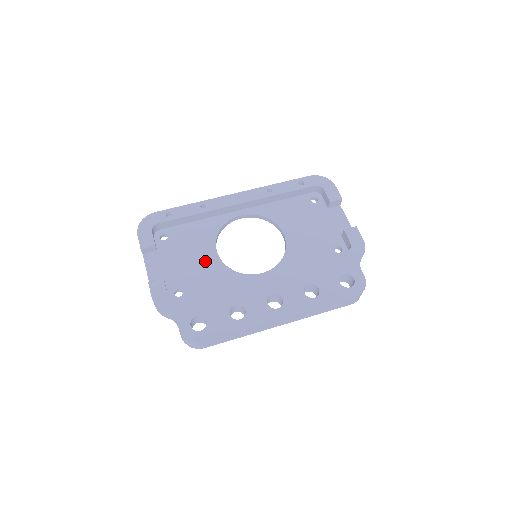
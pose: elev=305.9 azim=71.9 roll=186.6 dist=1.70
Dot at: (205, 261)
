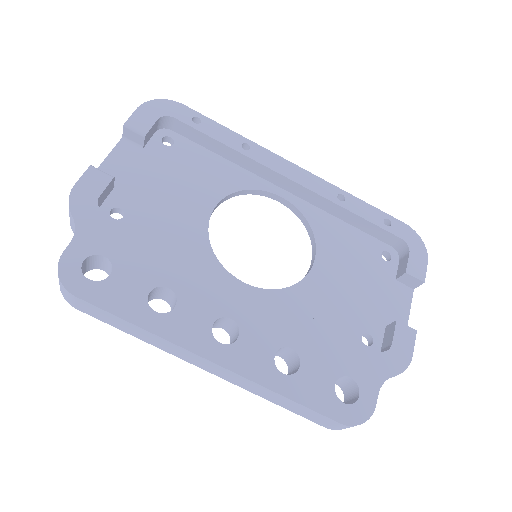
Dot at: (188, 207)
